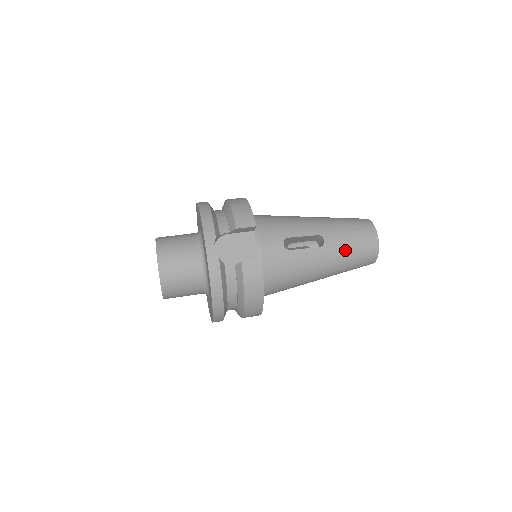
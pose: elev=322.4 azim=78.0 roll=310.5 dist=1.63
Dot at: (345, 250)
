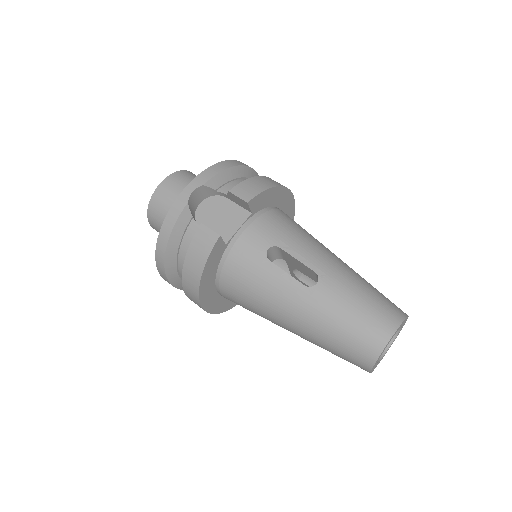
Dot at: (333, 315)
